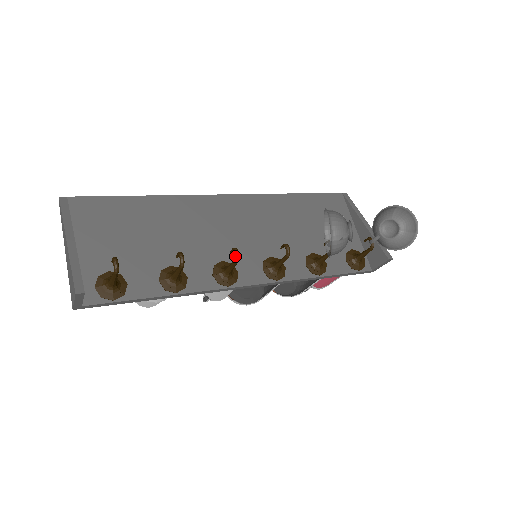
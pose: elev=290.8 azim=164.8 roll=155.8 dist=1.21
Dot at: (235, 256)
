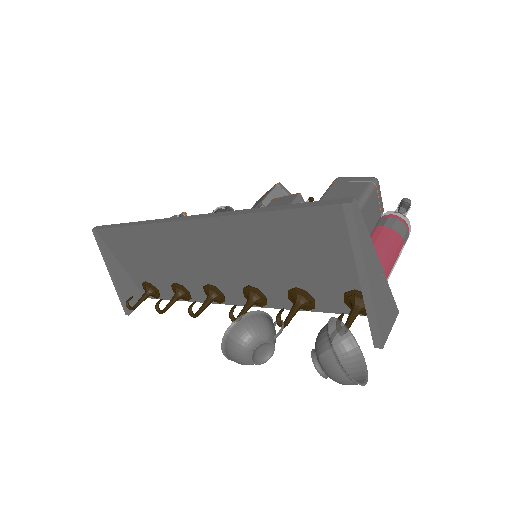
Dot at: (192, 315)
